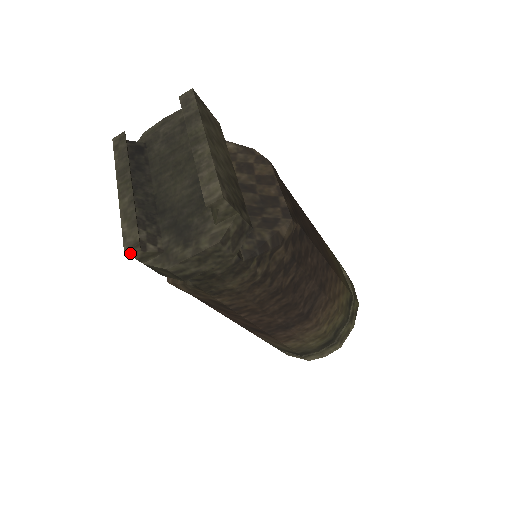
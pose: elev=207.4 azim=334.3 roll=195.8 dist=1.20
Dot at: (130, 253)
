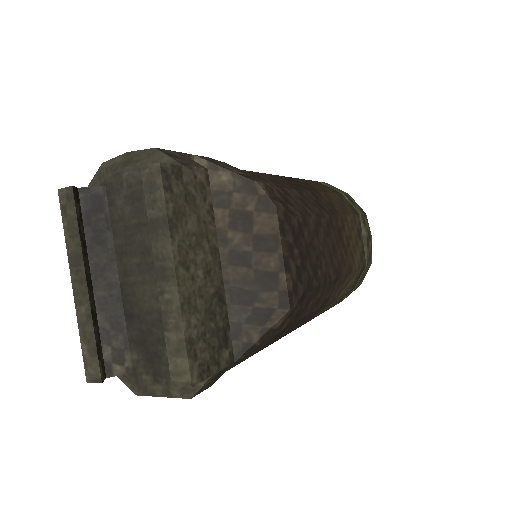
Dot at: (94, 380)
